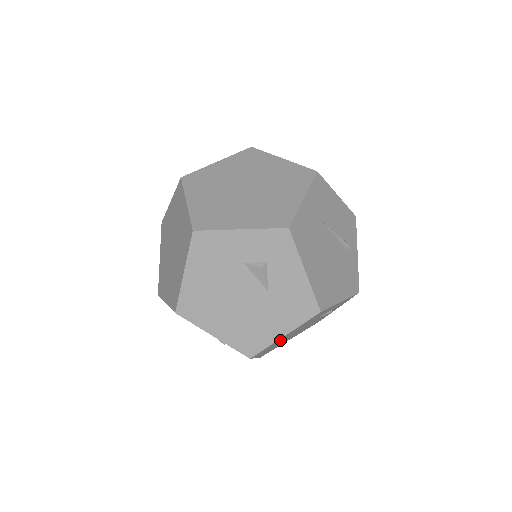
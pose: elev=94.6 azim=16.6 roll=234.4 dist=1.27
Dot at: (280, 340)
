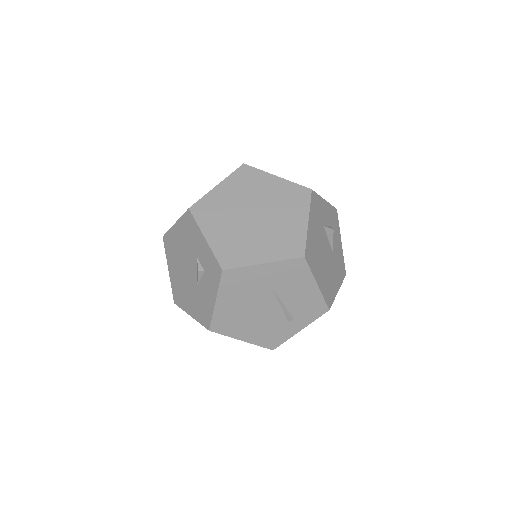
Dot at: occluded
